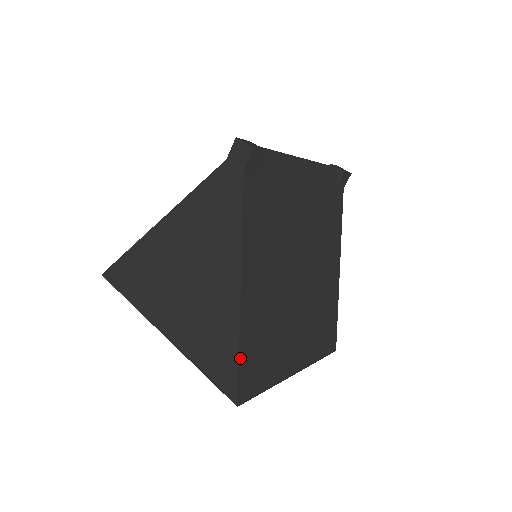
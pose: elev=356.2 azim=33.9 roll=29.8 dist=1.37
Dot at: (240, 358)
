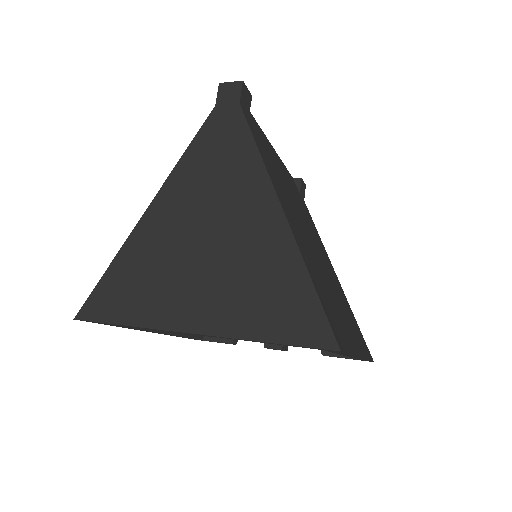
Dot at: (316, 289)
